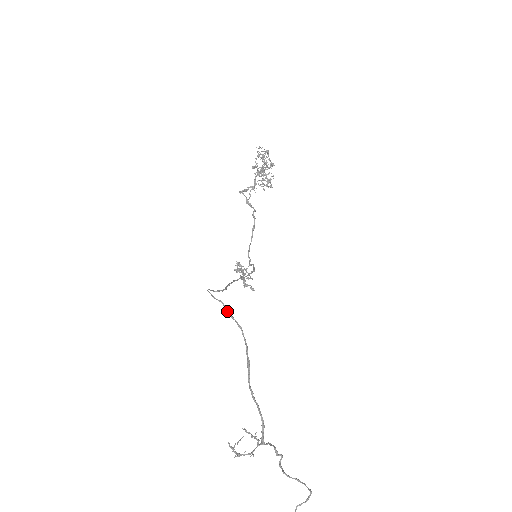
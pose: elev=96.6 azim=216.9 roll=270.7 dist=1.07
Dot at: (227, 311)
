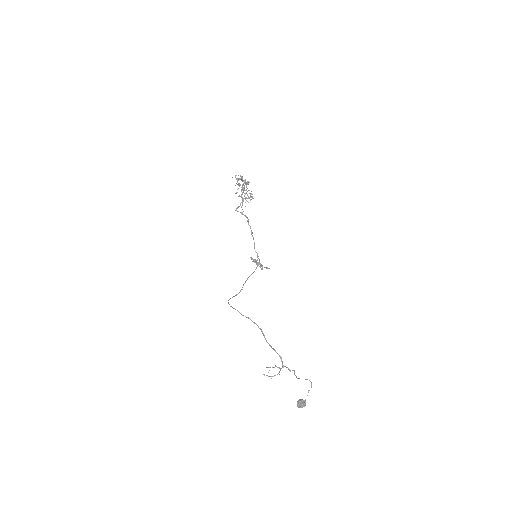
Dot at: occluded
